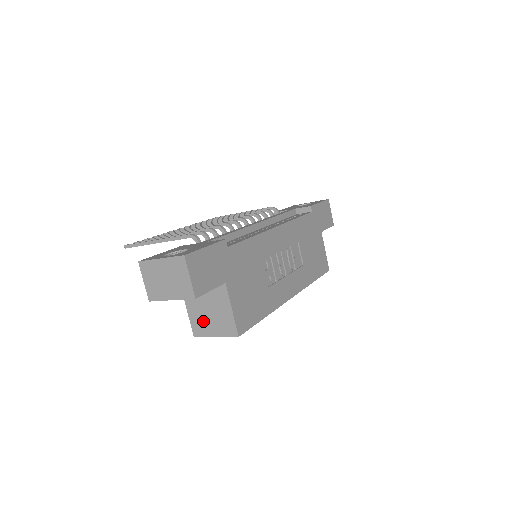
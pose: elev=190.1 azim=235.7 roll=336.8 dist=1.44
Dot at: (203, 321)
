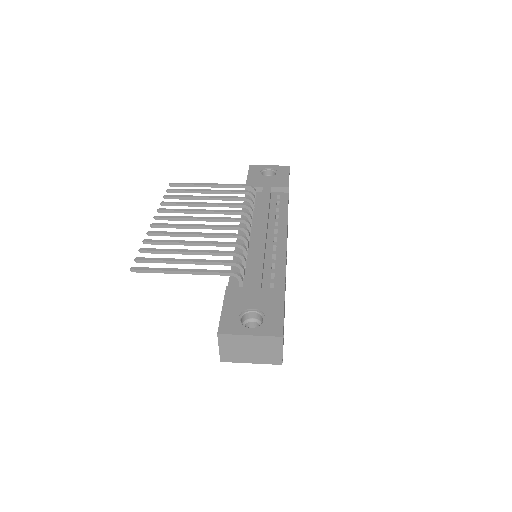
Dot at: occluded
